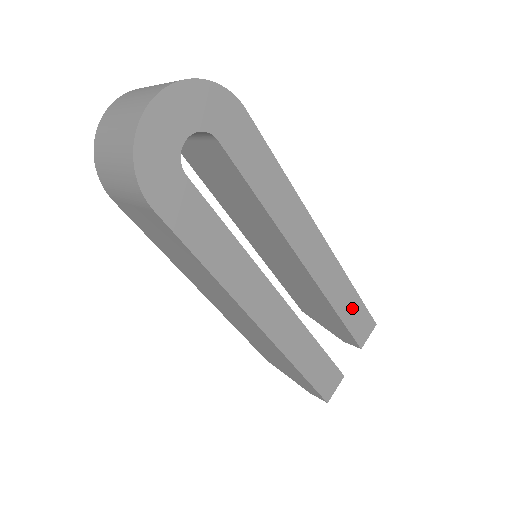
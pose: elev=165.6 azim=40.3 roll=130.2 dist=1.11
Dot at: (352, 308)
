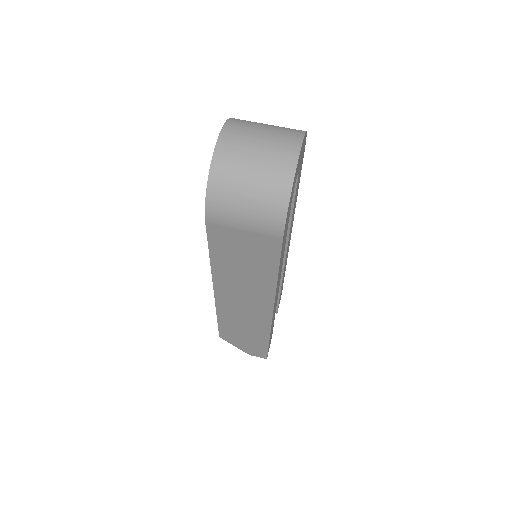
Dot at: (282, 285)
